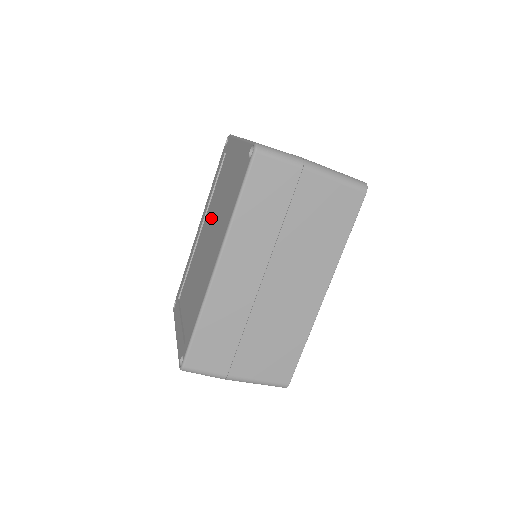
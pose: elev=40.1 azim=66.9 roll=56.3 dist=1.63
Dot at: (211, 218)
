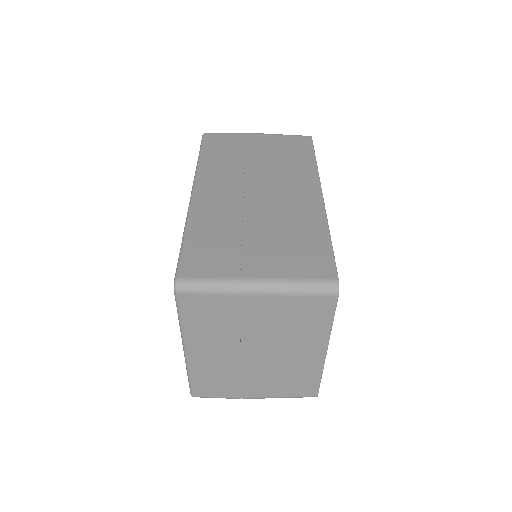
Dot at: occluded
